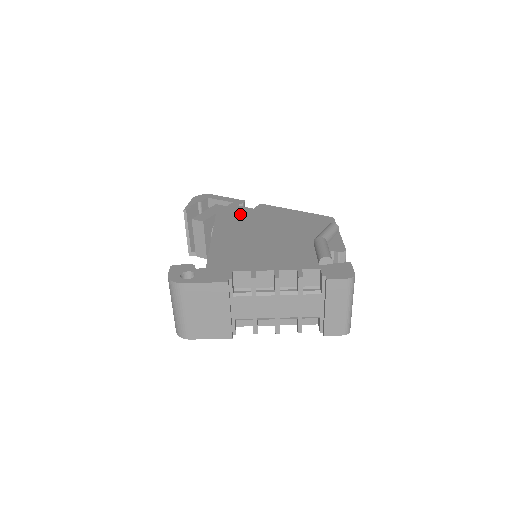
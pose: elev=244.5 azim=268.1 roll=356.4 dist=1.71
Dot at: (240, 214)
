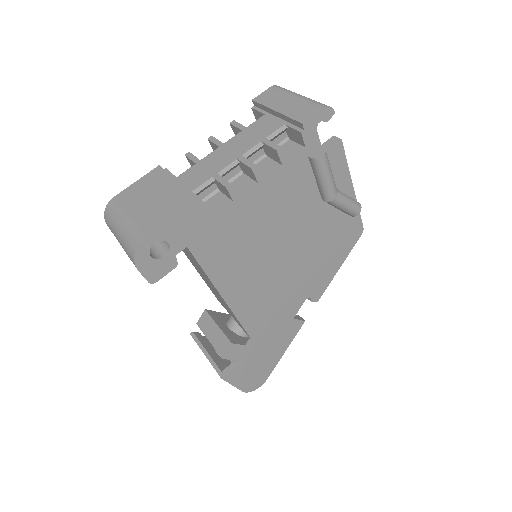
Dot at: occluded
